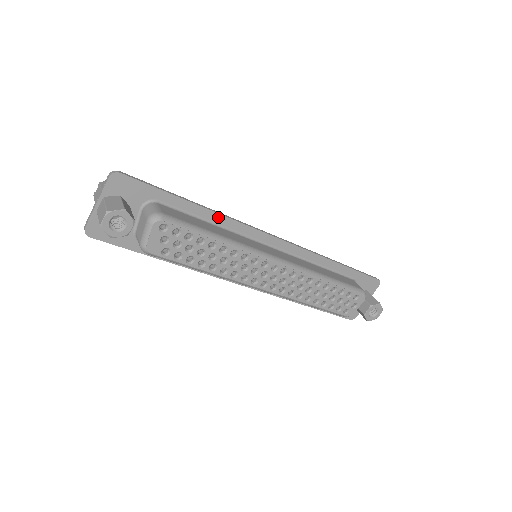
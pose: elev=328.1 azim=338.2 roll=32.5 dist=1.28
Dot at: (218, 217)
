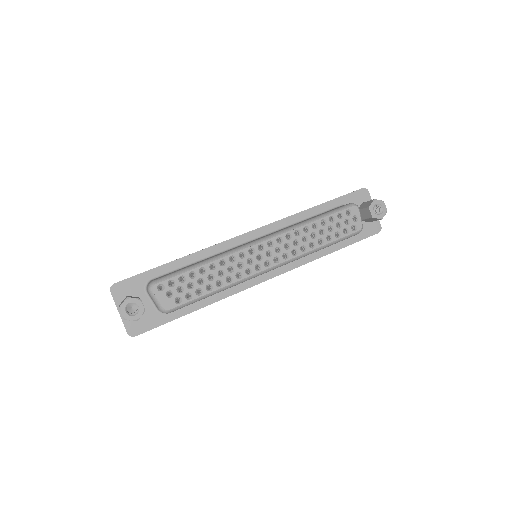
Dot at: (198, 255)
